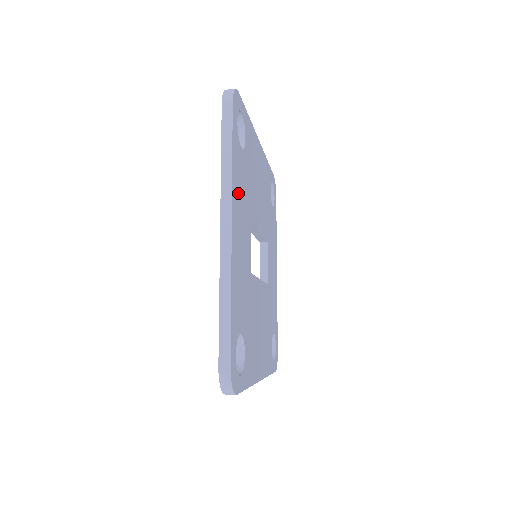
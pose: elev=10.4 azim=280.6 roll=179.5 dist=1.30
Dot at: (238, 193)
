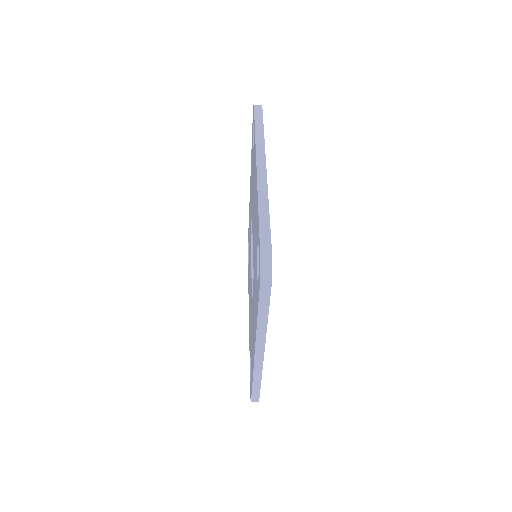
Dot at: occluded
